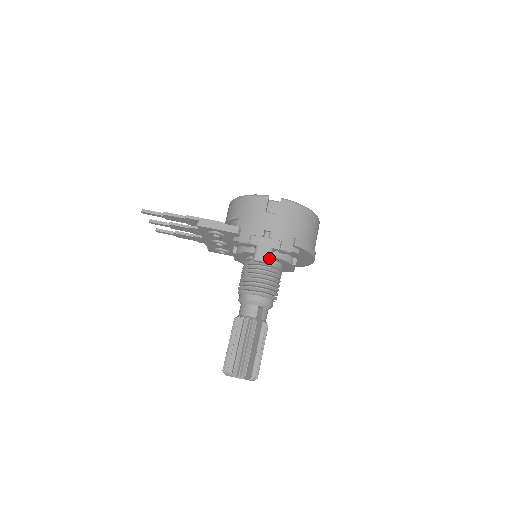
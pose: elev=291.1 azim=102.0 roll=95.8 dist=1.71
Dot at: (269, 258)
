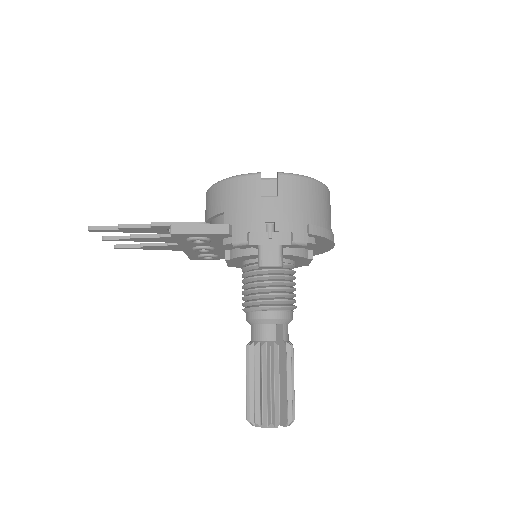
Dot at: (280, 260)
